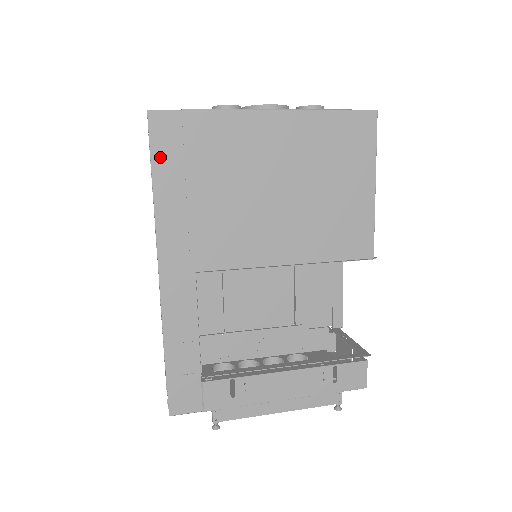
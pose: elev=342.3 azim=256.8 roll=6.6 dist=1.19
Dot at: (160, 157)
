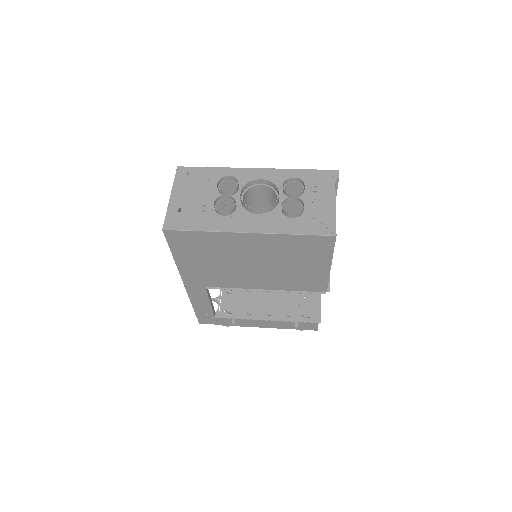
Dot at: (175, 247)
